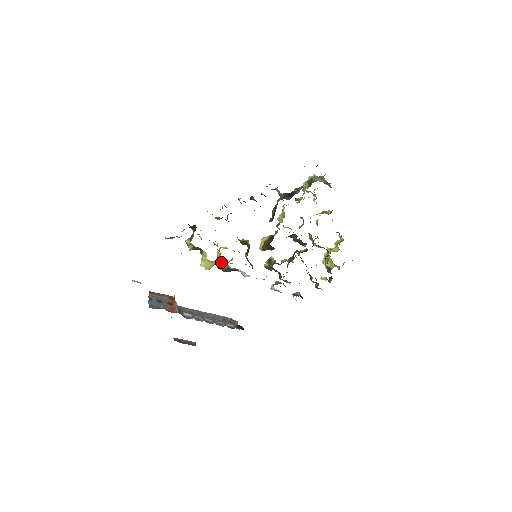
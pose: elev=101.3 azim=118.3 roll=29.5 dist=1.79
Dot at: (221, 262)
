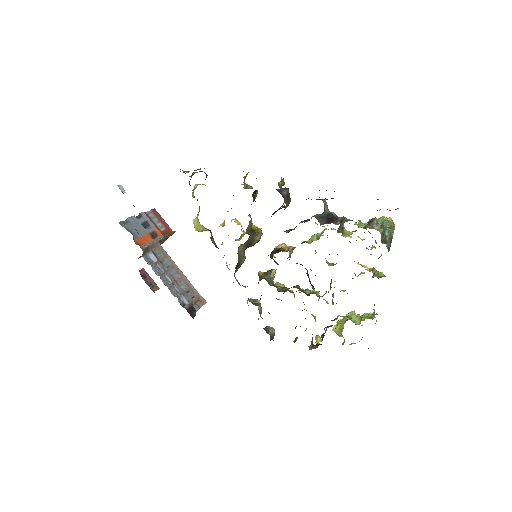
Dot at: (211, 233)
